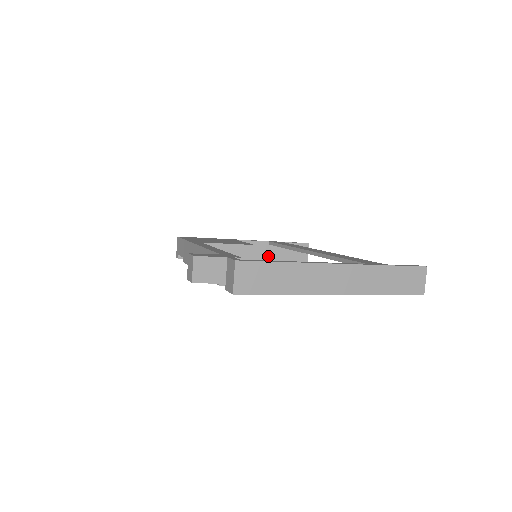
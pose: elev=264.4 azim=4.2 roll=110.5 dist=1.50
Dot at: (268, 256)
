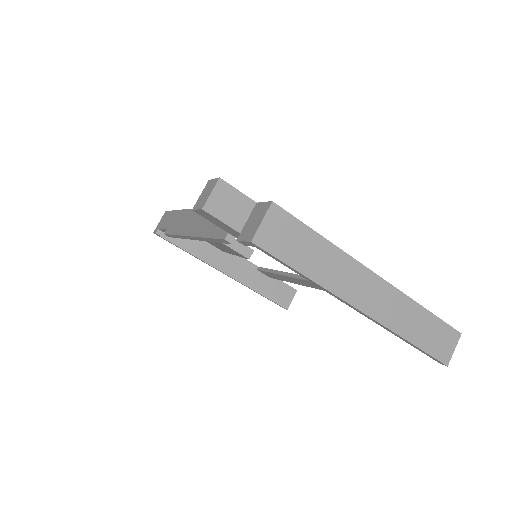
Dot at: (251, 282)
